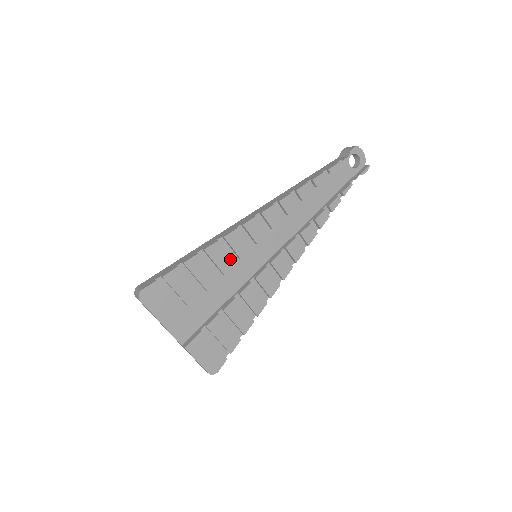
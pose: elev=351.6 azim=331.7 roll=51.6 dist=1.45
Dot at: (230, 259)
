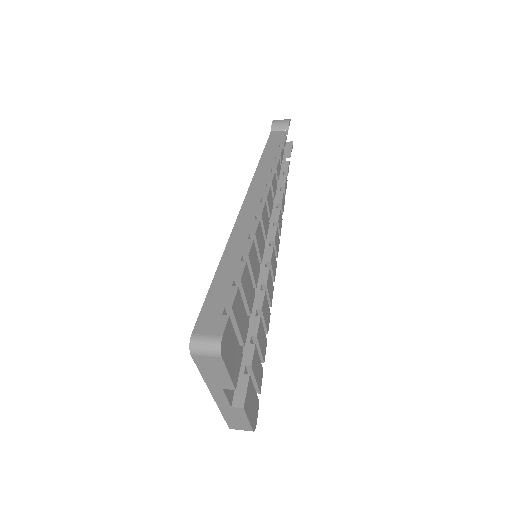
Dot at: (258, 264)
